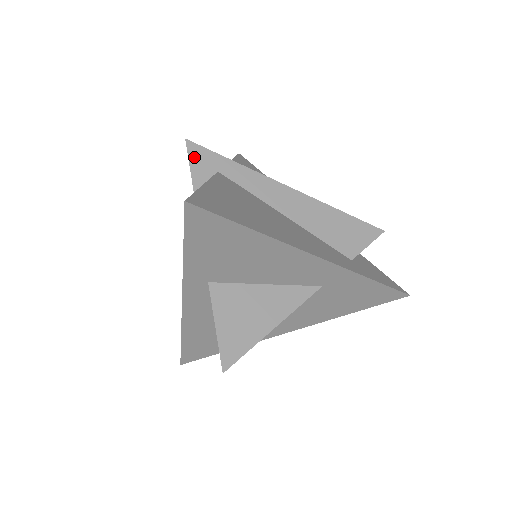
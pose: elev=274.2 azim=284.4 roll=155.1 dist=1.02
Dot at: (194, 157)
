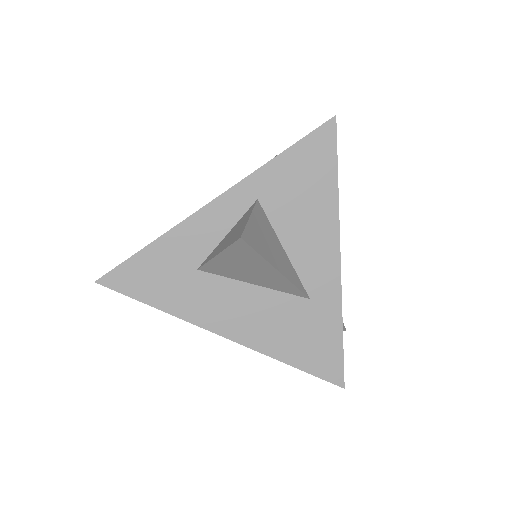
Dot at: occluded
